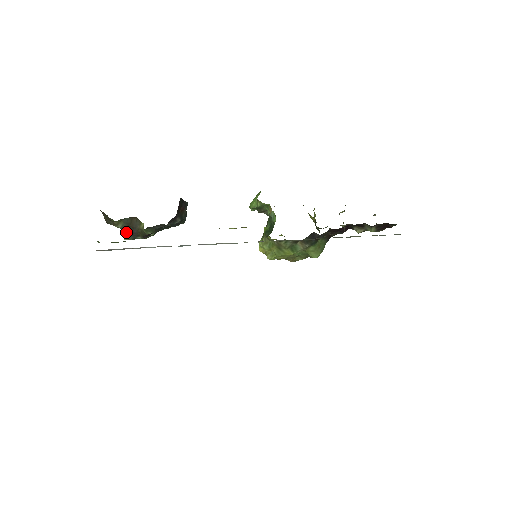
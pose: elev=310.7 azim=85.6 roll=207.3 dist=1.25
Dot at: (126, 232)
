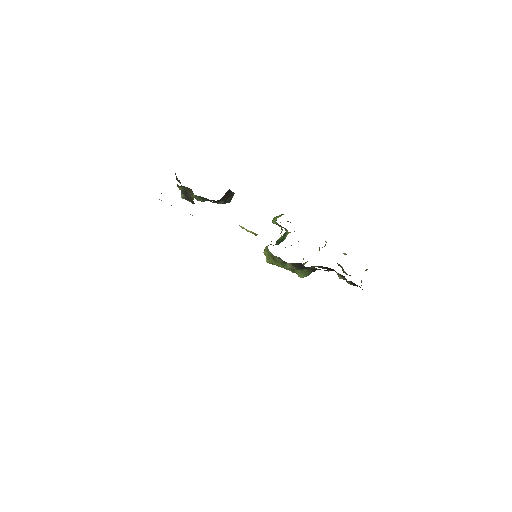
Dot at: (183, 194)
